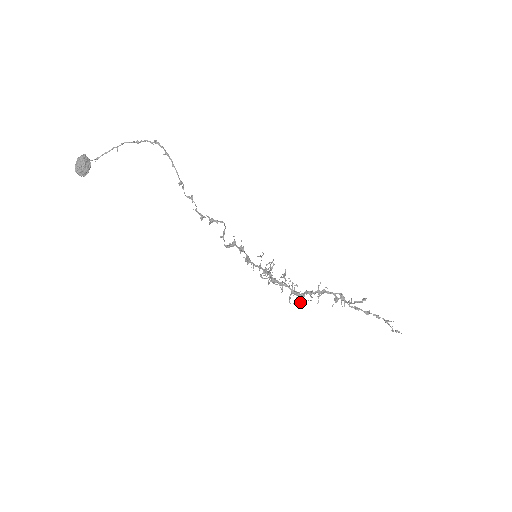
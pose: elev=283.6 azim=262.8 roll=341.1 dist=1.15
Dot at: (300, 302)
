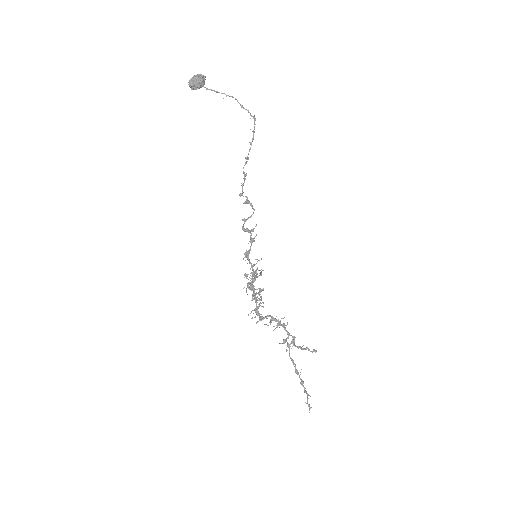
Dot at: (257, 321)
